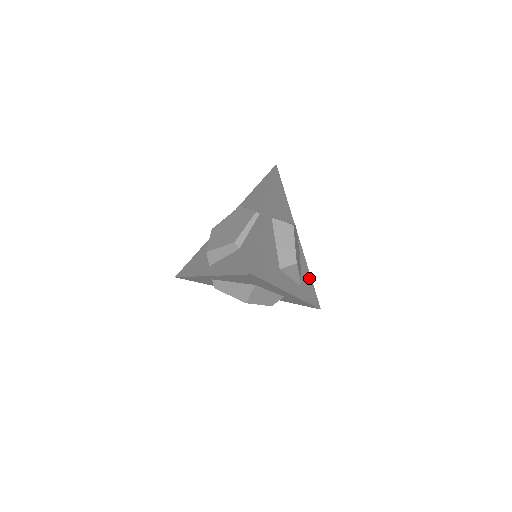
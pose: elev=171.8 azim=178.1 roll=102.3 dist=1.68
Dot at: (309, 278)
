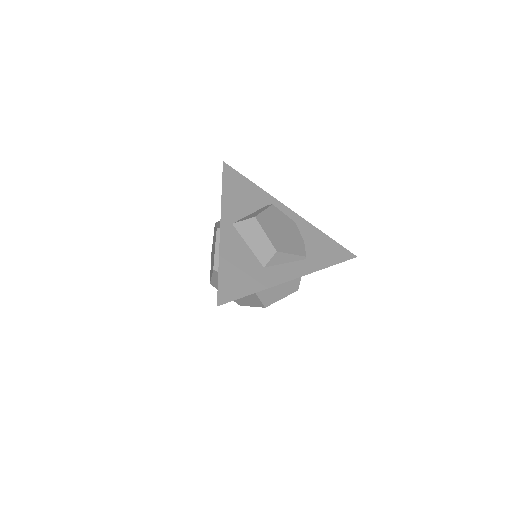
Dot at: (323, 238)
